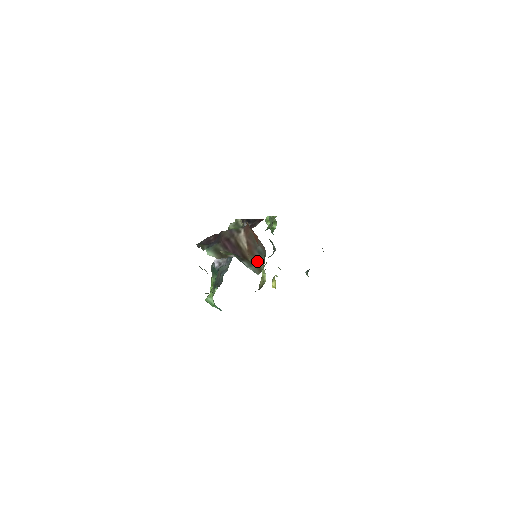
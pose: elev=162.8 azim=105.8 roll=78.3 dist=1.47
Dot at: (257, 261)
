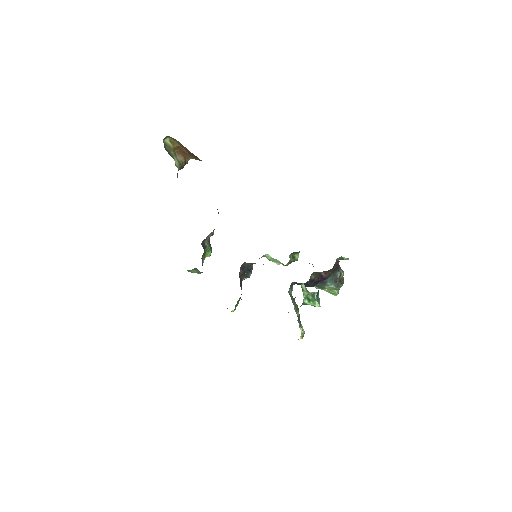
Dot at: occluded
